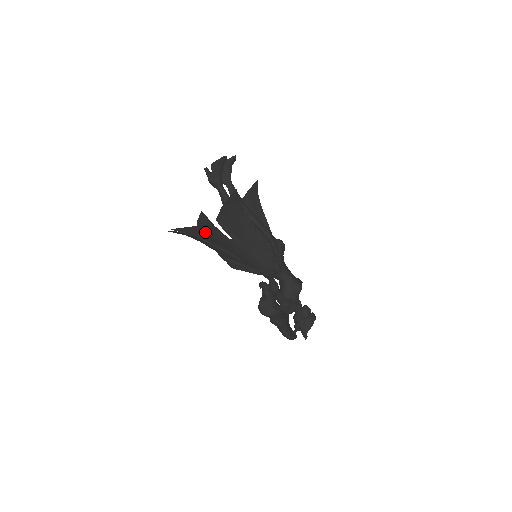
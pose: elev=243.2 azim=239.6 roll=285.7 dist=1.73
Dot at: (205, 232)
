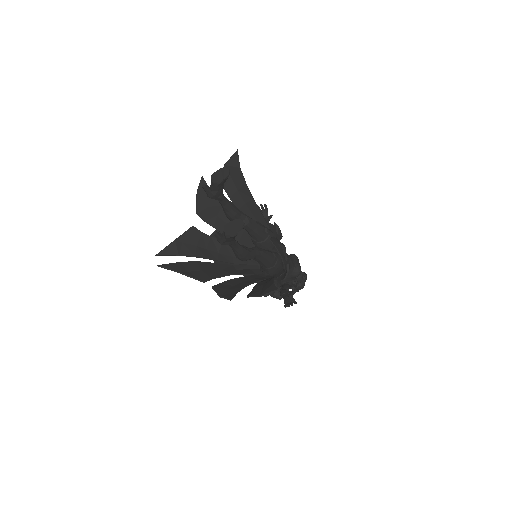
Dot at: (221, 289)
